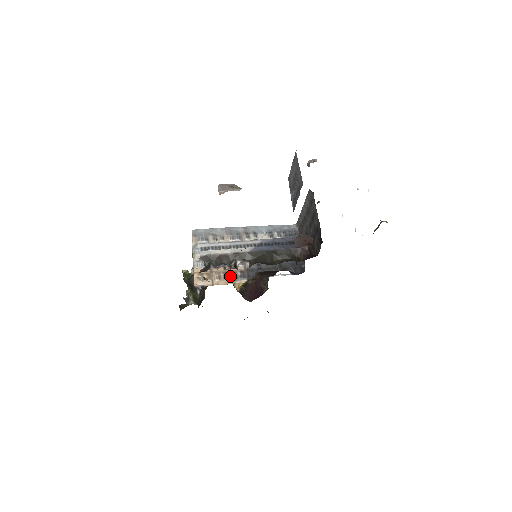
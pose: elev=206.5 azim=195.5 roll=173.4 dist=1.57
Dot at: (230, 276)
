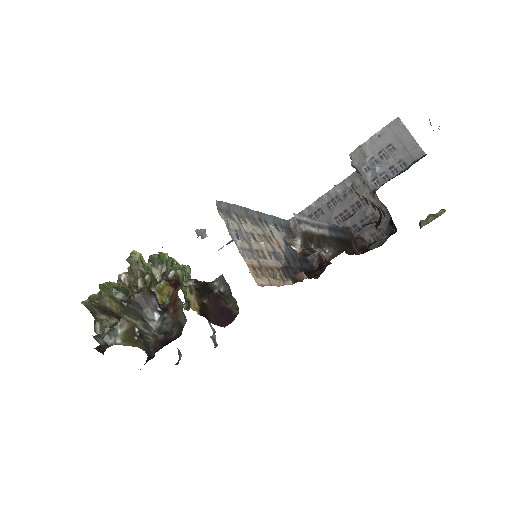
Dot at: (278, 274)
